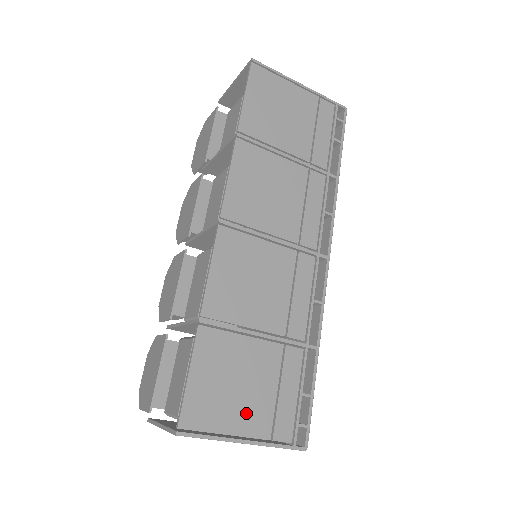
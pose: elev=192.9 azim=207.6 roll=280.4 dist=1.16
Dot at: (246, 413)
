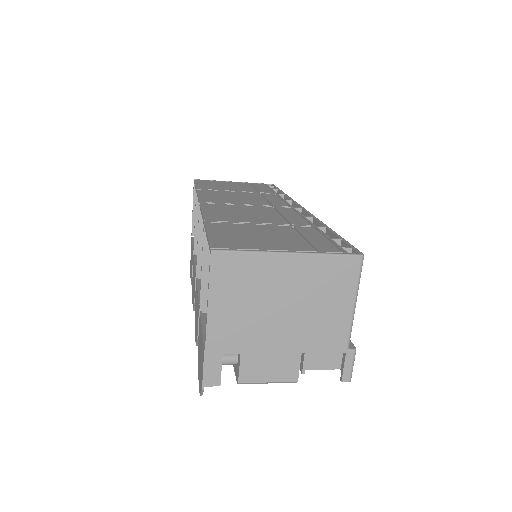
Dot at: (278, 244)
